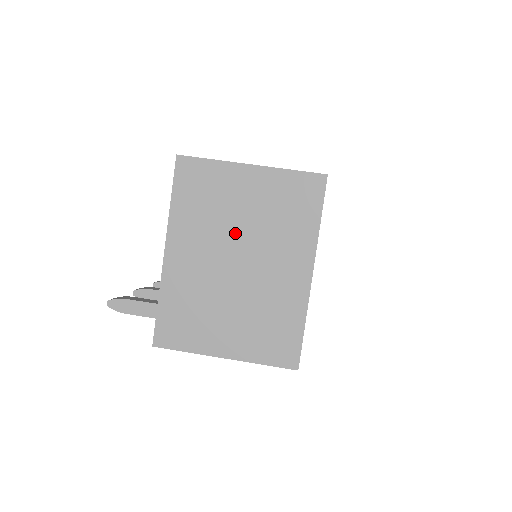
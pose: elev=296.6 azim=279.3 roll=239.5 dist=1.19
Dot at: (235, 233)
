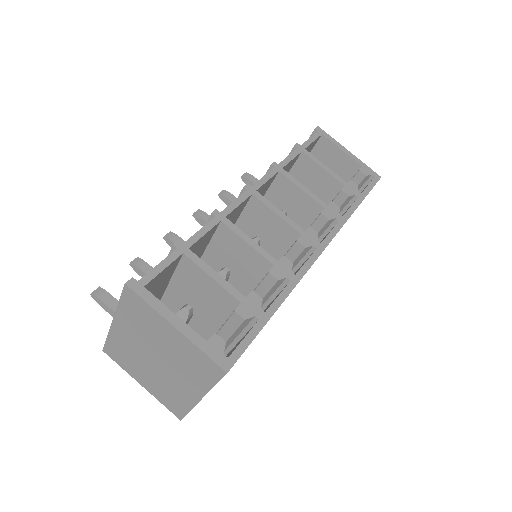
Dot at: (157, 348)
